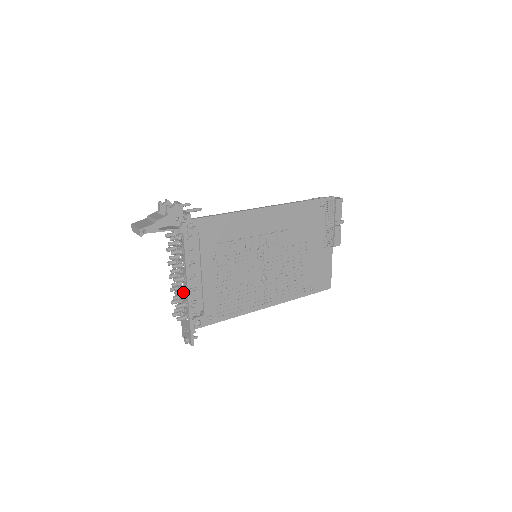
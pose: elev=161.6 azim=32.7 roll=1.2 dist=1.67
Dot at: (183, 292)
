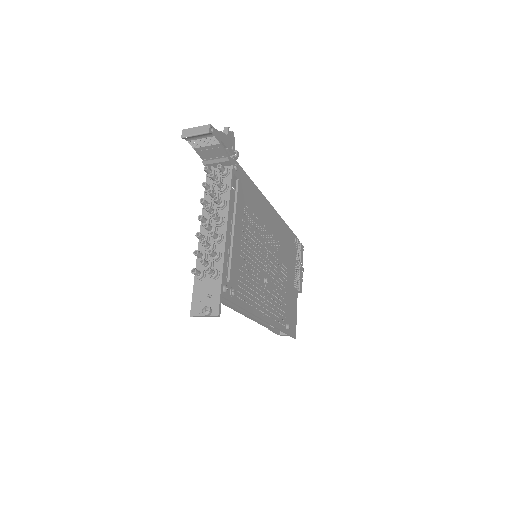
Dot at: (220, 235)
